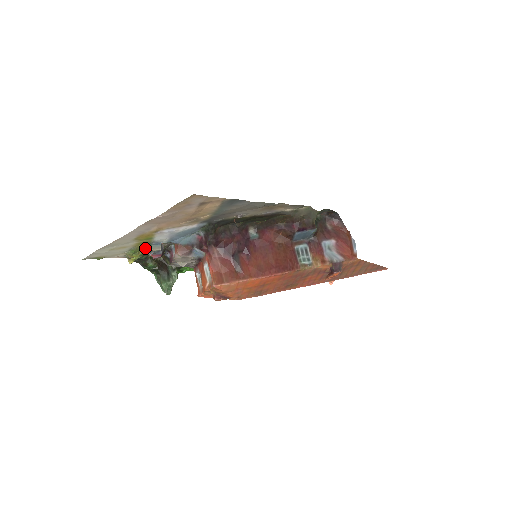
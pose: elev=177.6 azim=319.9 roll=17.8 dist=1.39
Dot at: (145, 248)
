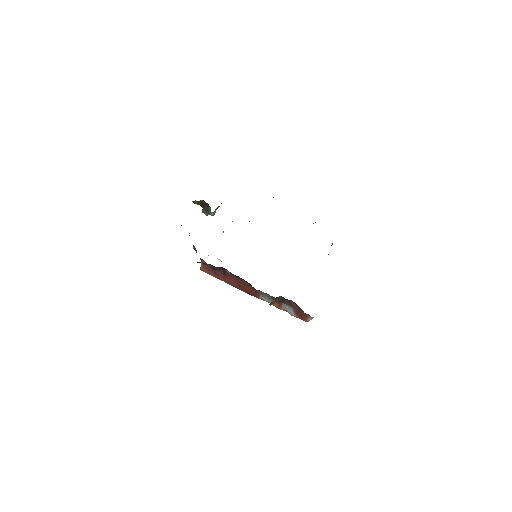
Dot at: occluded
